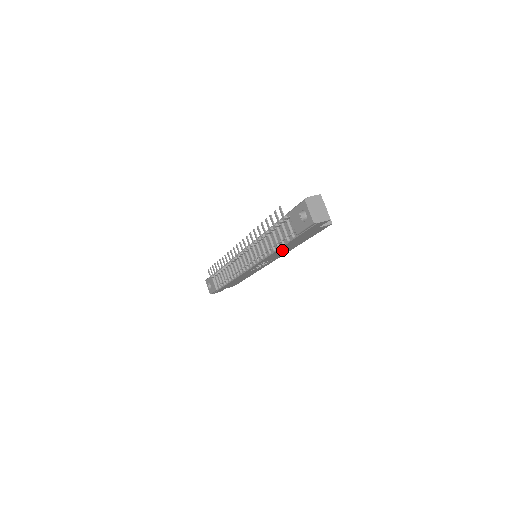
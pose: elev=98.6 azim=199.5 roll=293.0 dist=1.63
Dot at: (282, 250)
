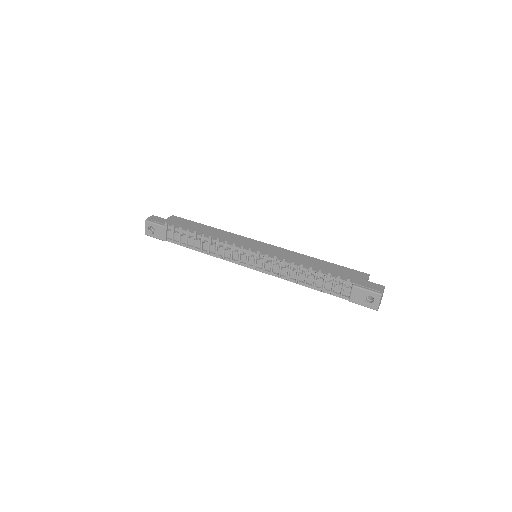
Dot at: occluded
